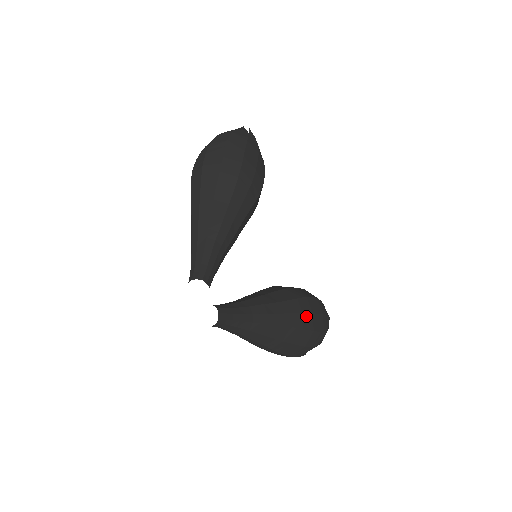
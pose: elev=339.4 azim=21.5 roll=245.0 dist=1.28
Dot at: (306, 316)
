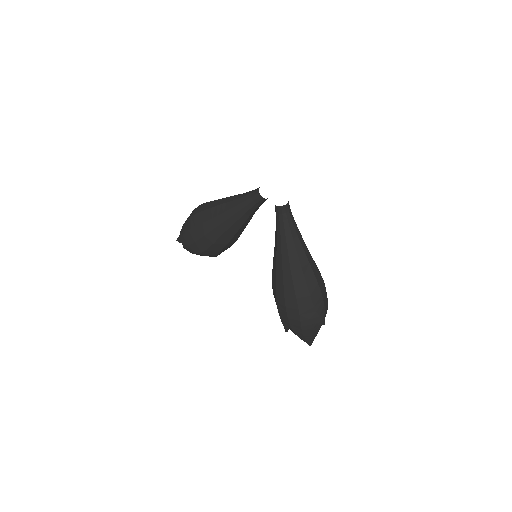
Dot at: occluded
